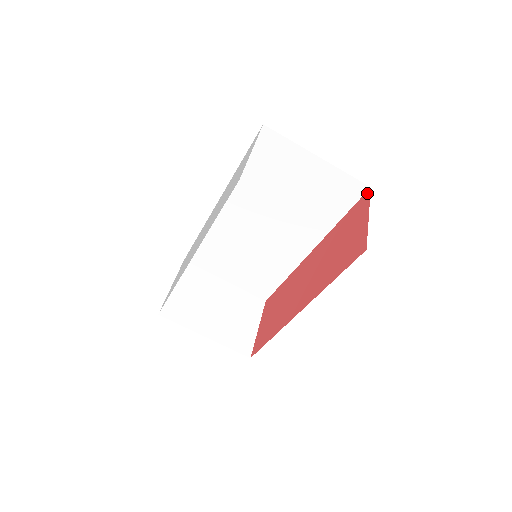
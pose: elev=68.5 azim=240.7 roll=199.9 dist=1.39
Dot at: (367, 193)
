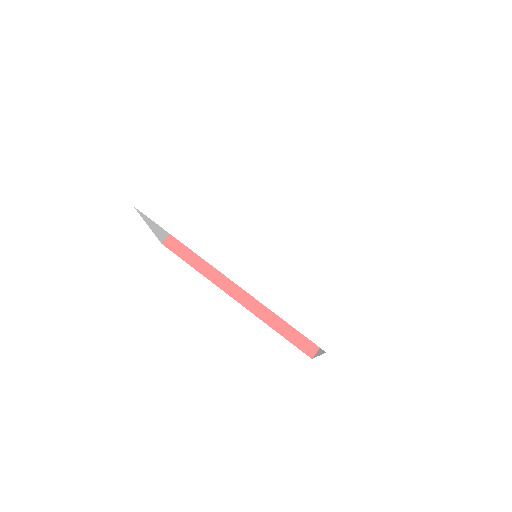
Dot at: occluded
